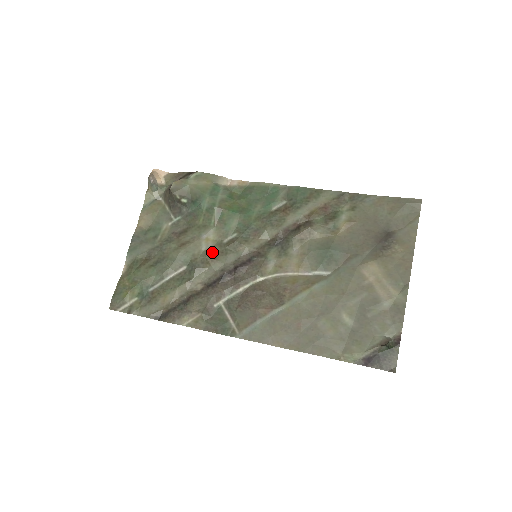
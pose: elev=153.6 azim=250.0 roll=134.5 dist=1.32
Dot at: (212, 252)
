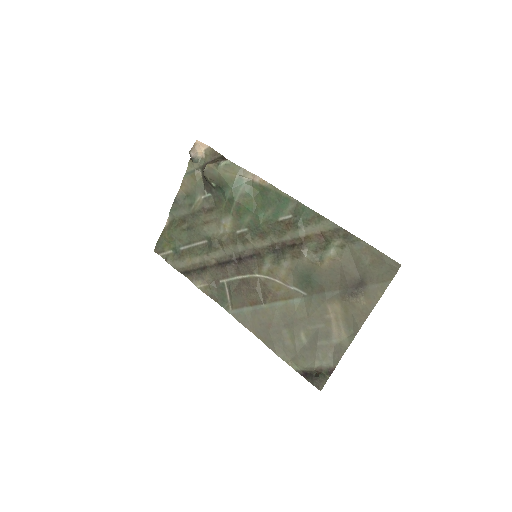
Dot at: (226, 238)
